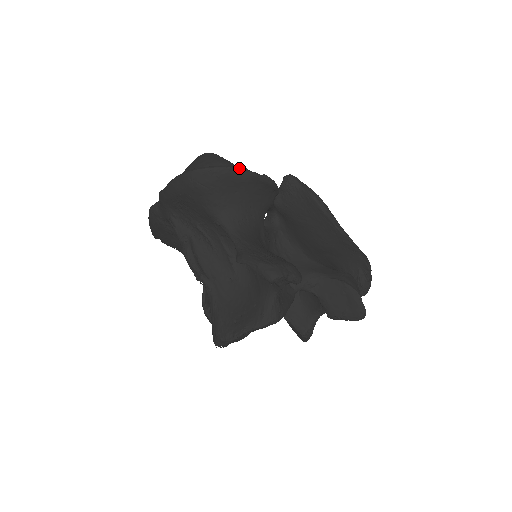
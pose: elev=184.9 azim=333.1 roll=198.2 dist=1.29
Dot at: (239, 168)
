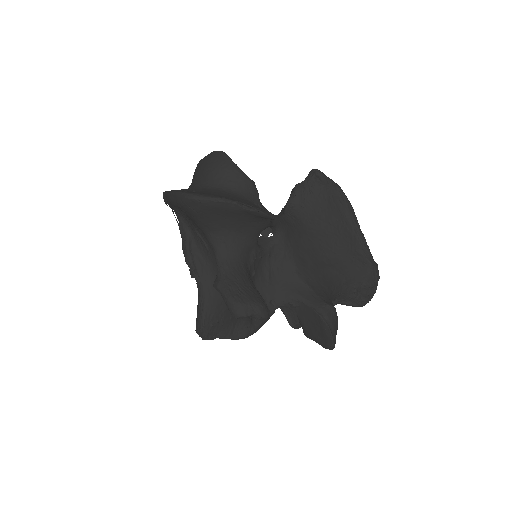
Dot at: (228, 201)
